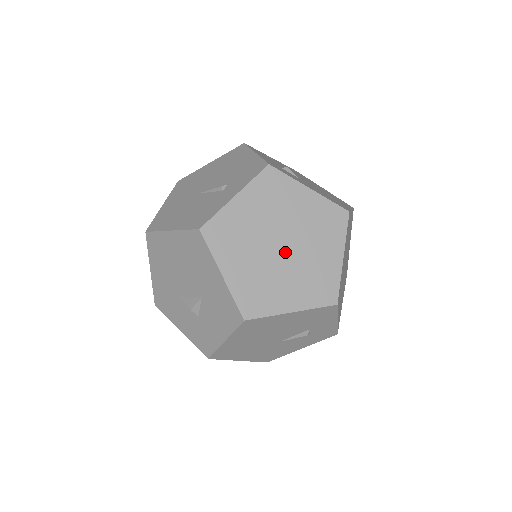
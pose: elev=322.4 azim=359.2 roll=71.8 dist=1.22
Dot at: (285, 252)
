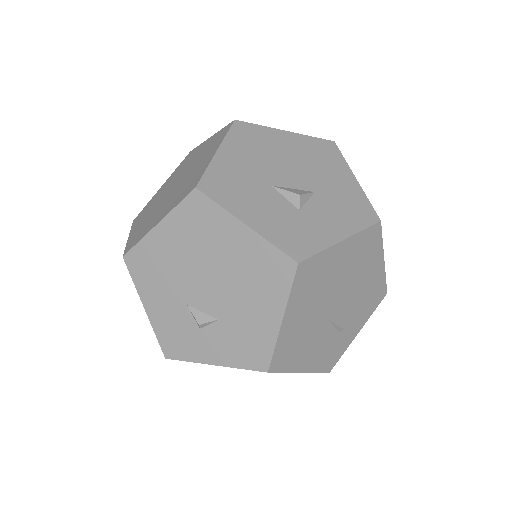
Dot at: occluded
